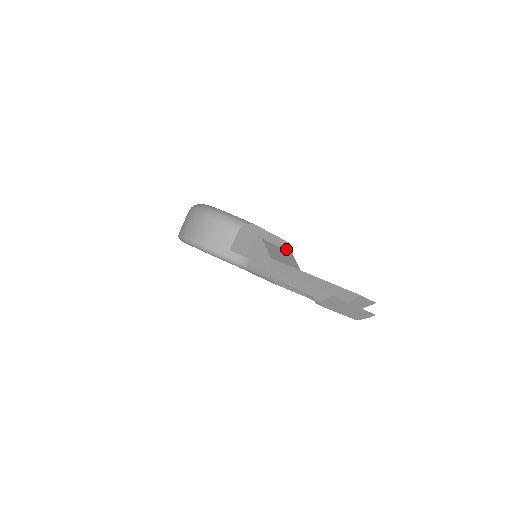
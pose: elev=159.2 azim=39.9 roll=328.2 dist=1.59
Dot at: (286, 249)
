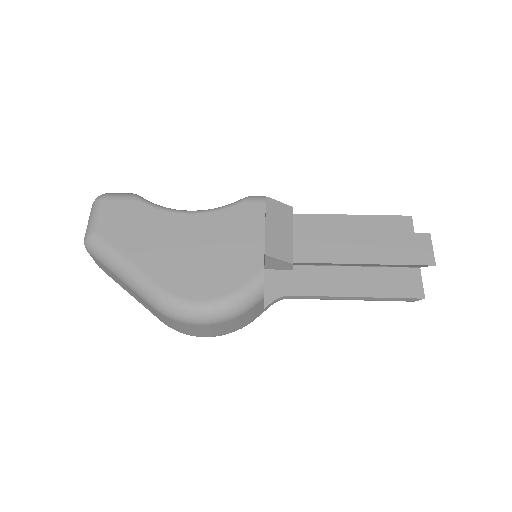
Dot at: occluded
